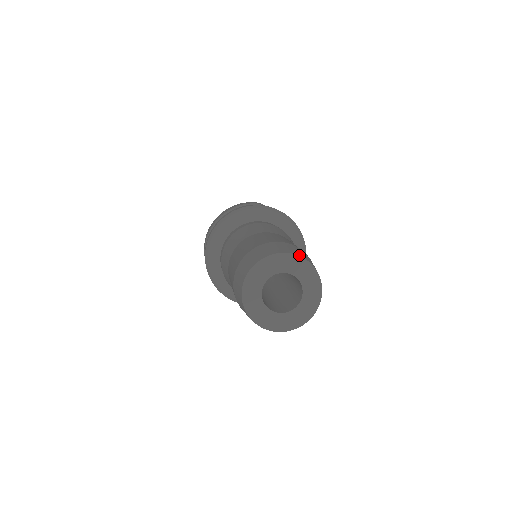
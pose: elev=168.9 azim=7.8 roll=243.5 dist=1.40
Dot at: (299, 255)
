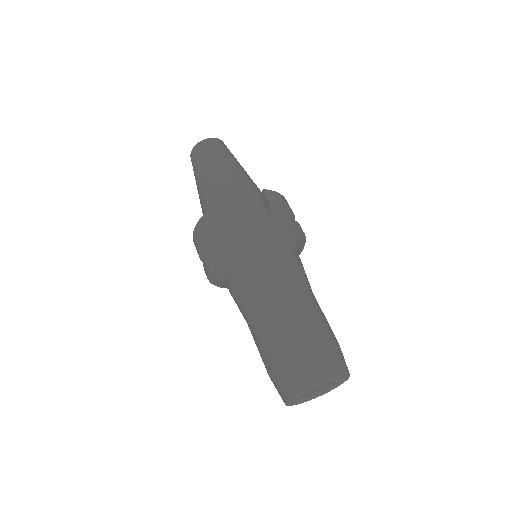
Dot at: (326, 376)
